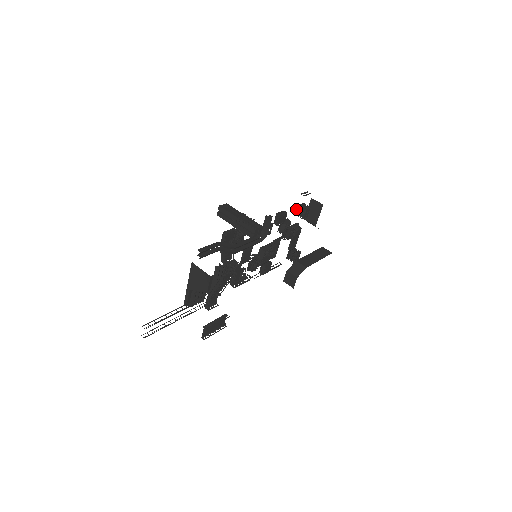
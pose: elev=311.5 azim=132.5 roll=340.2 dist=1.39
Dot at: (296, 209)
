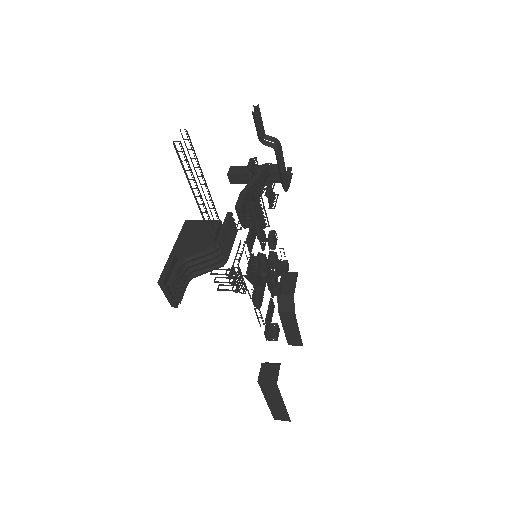
Dot at: occluded
